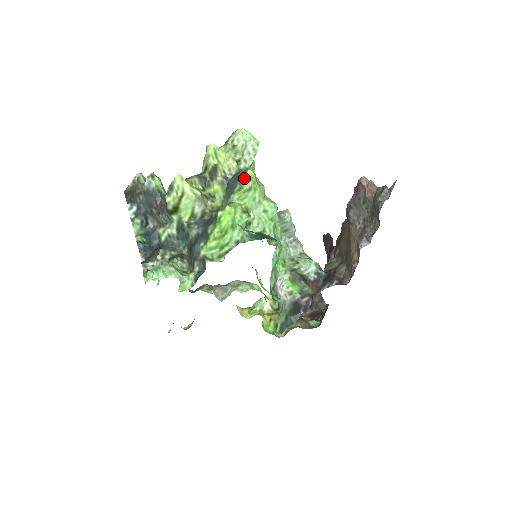
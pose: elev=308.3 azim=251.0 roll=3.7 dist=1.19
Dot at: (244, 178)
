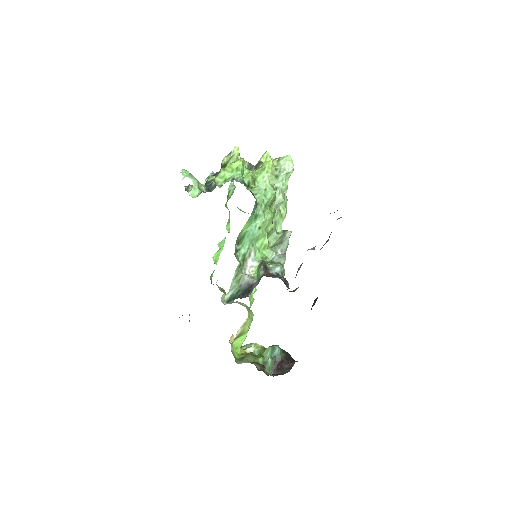
Dot at: (266, 162)
